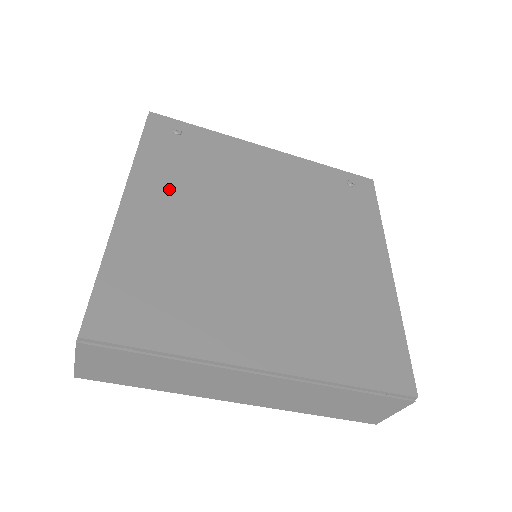
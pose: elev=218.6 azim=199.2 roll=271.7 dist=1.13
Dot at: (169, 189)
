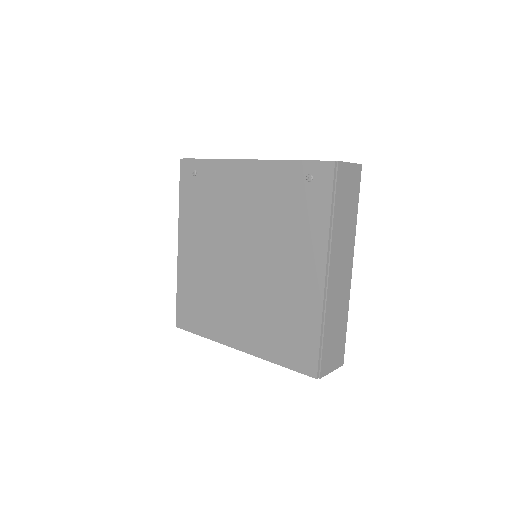
Dot at: (194, 231)
